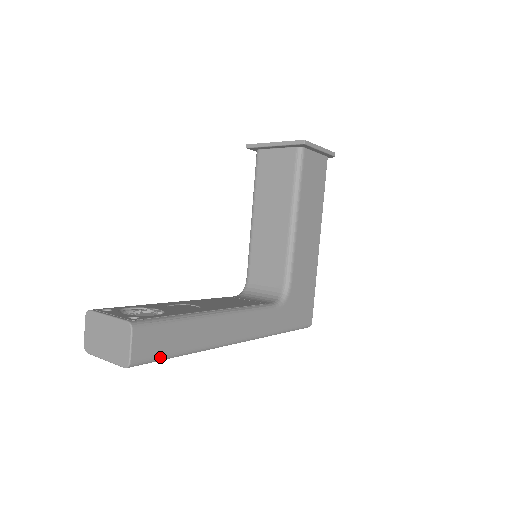
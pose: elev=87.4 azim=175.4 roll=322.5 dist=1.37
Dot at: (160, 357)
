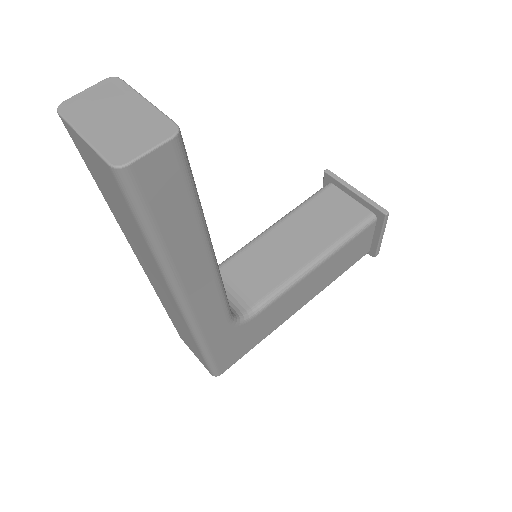
Dot at: (145, 210)
